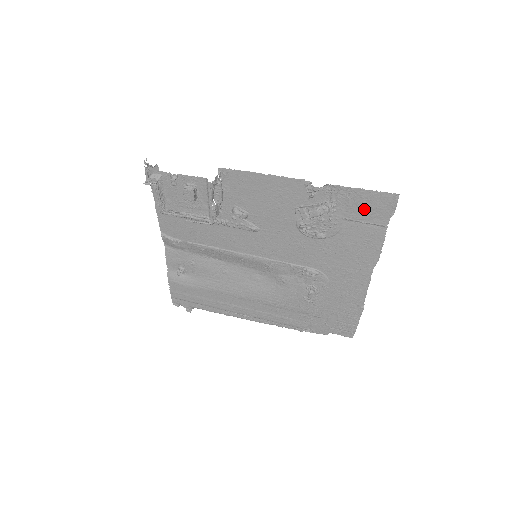
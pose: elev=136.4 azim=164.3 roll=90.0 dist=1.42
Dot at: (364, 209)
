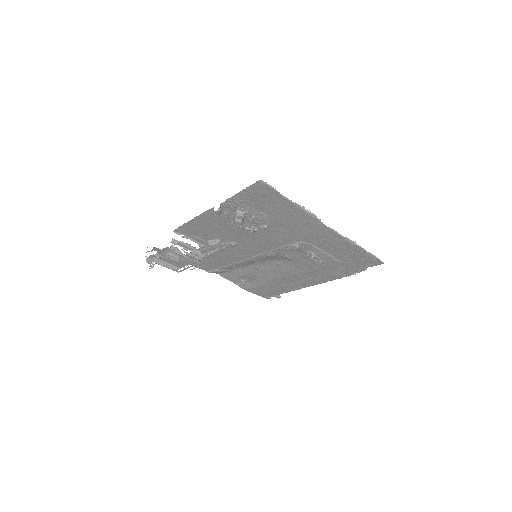
Dot at: (259, 199)
